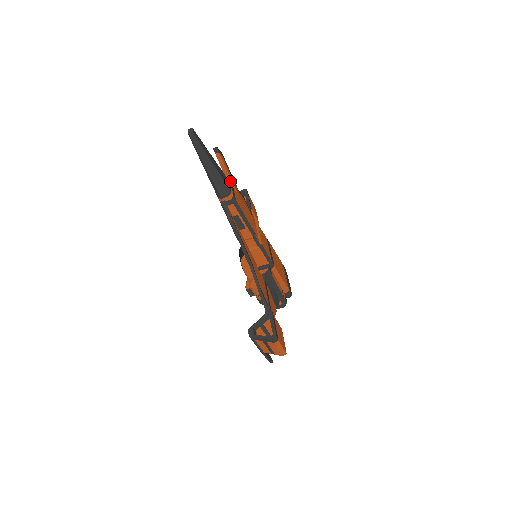
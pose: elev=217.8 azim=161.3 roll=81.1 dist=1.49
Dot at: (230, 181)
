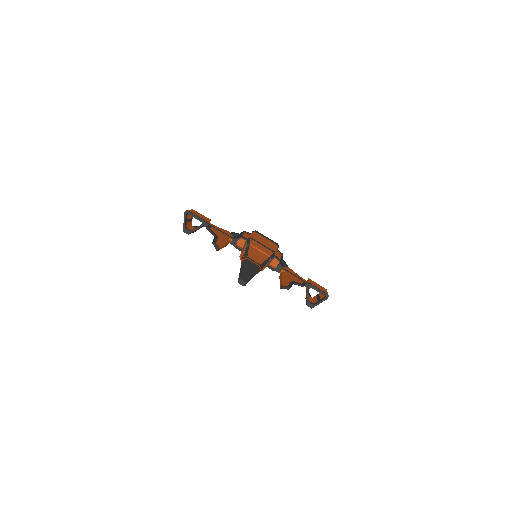
Dot at: occluded
